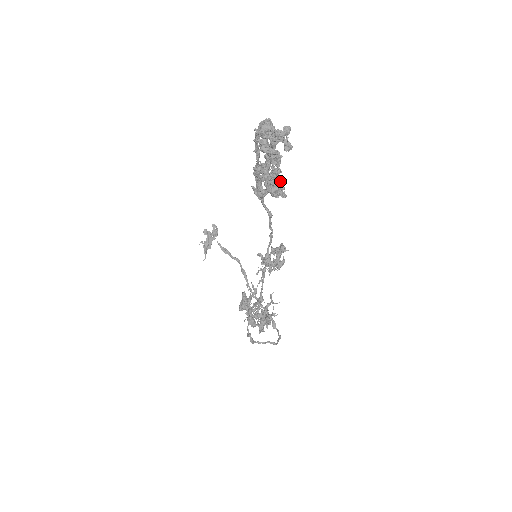
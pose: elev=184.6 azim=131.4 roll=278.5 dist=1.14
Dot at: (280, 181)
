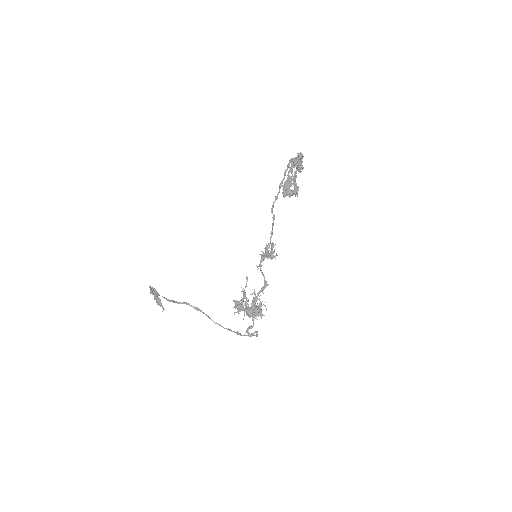
Dot at: (297, 187)
